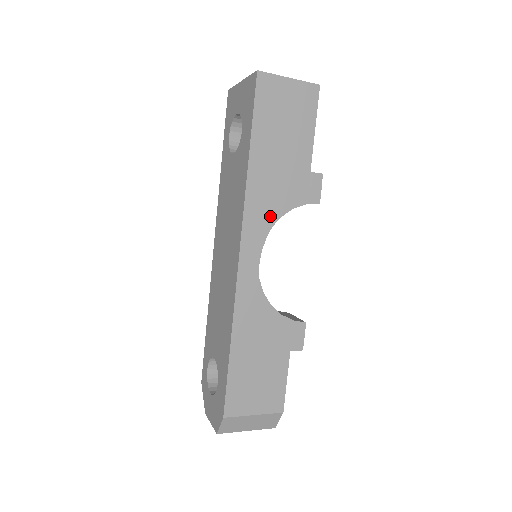
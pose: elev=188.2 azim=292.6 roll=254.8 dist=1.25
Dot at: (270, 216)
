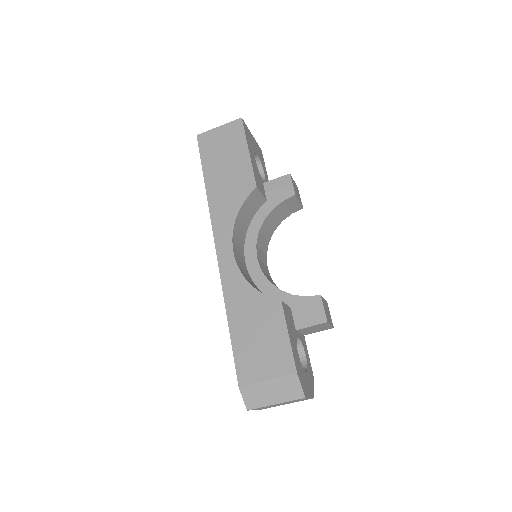
Dot at: (231, 214)
